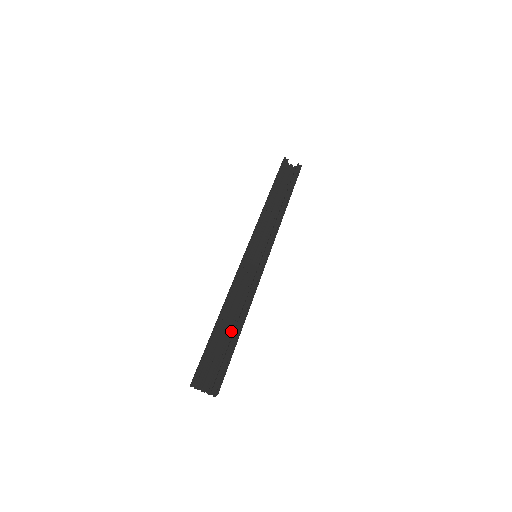
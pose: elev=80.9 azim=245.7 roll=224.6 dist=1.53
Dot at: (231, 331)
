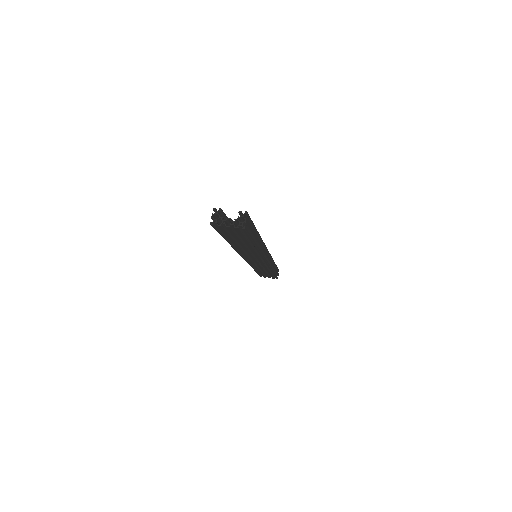
Dot at: occluded
